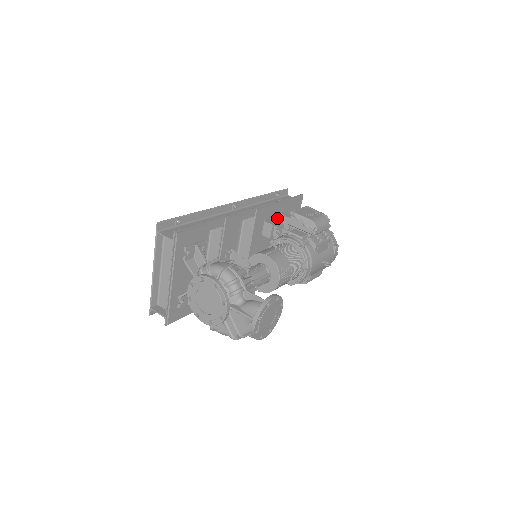
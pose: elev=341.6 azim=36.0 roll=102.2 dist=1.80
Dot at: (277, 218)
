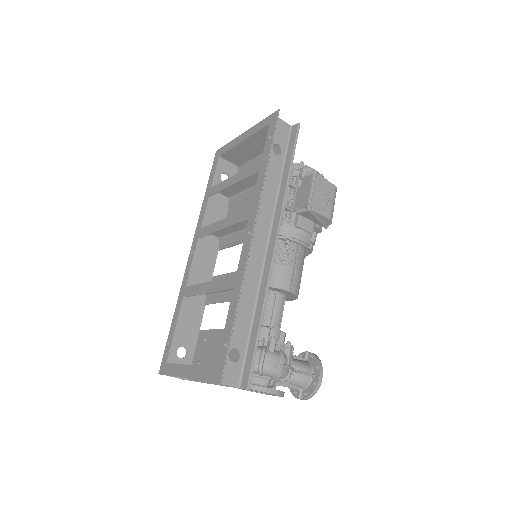
Dot at: occluded
